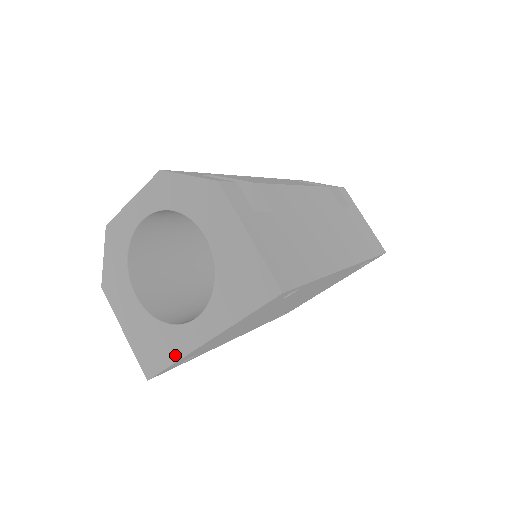
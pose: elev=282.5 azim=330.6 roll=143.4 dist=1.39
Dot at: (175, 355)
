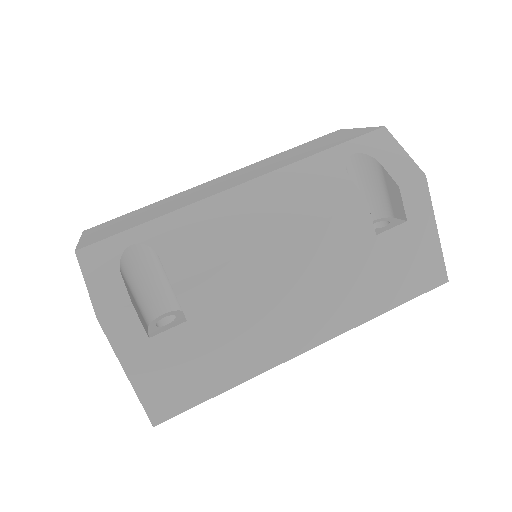
Dot at: occluded
